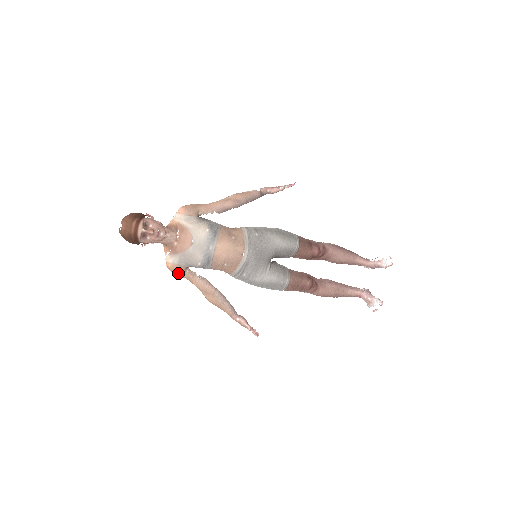
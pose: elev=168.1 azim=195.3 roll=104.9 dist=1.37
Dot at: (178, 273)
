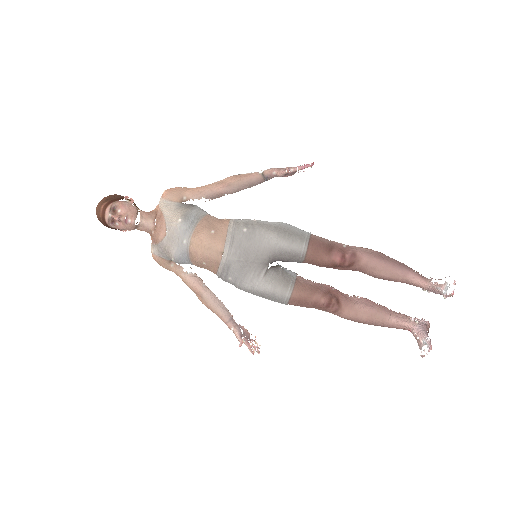
Dot at: (162, 265)
